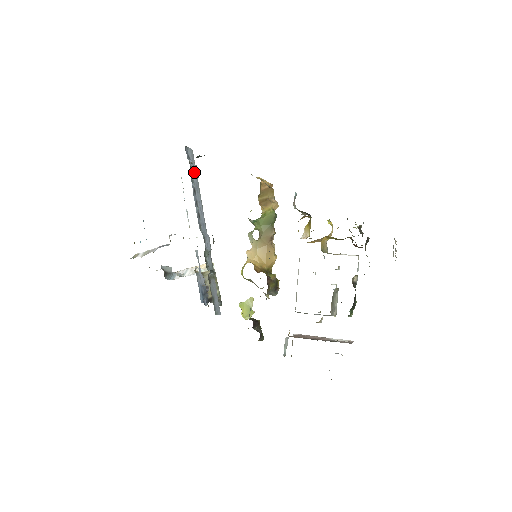
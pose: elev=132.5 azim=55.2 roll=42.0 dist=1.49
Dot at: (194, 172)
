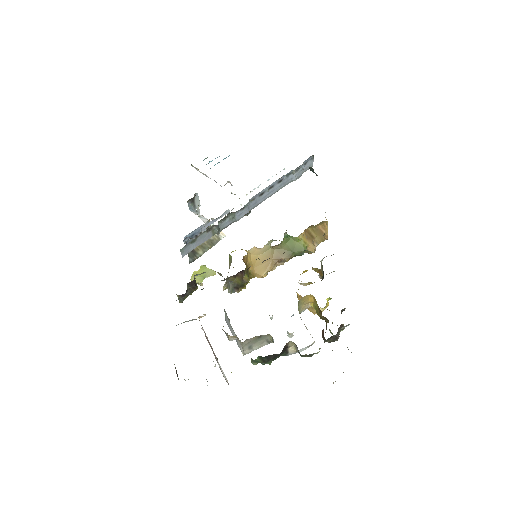
Dot at: (296, 174)
